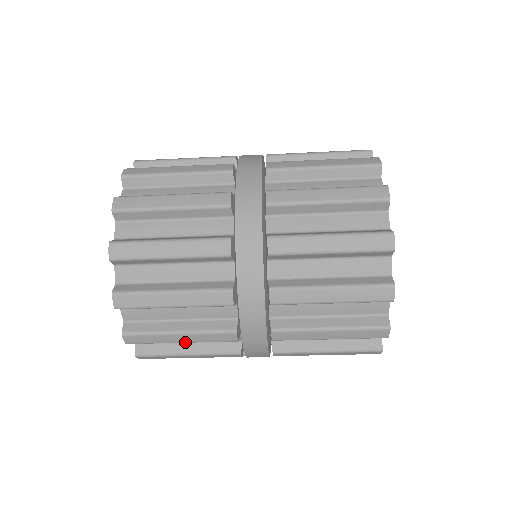
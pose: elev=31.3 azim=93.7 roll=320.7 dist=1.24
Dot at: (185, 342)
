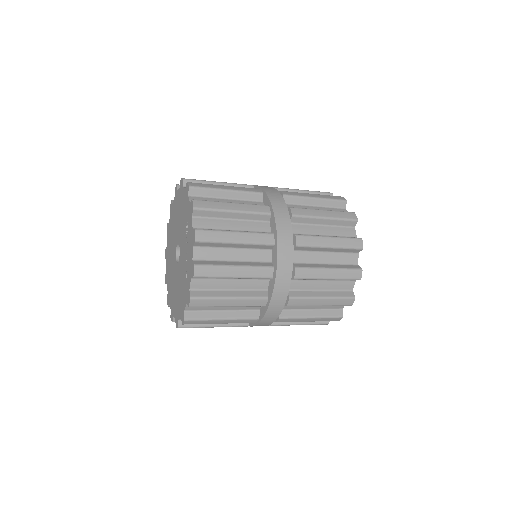
Dot at: occluded
